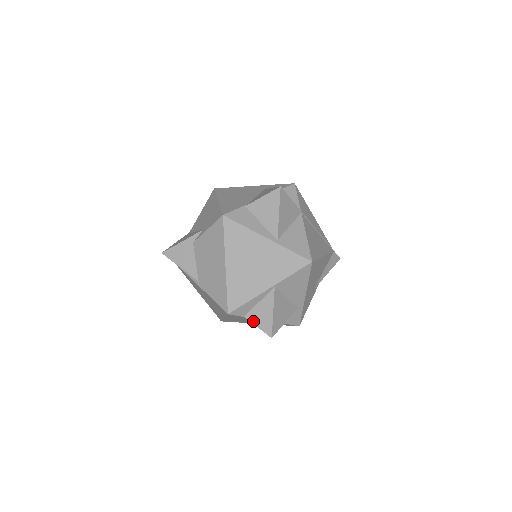
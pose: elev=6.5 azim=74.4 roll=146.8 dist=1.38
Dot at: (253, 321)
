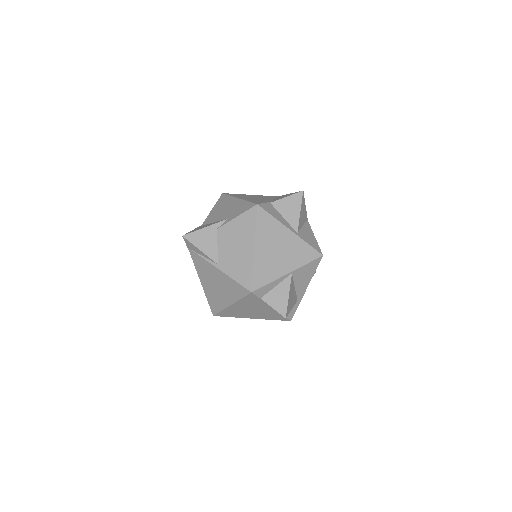
Dot at: (269, 303)
